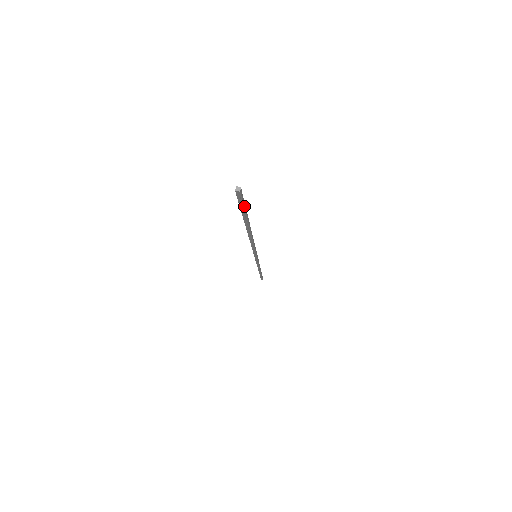
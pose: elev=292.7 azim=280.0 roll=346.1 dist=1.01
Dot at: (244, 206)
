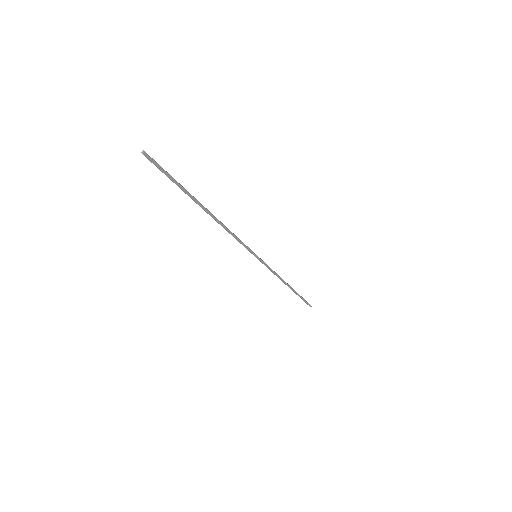
Dot at: (165, 174)
